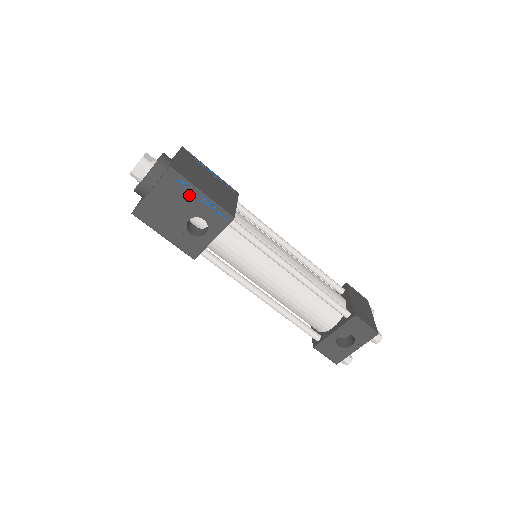
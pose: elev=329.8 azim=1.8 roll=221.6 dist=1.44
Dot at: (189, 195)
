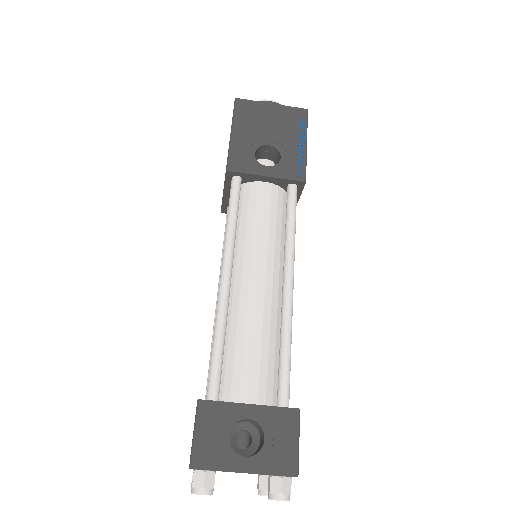
Dot at: (295, 134)
